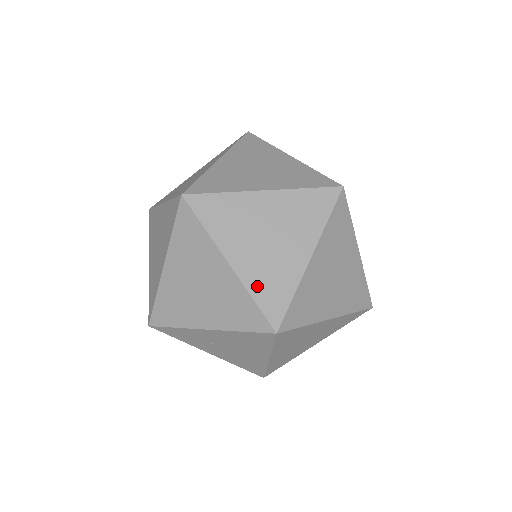
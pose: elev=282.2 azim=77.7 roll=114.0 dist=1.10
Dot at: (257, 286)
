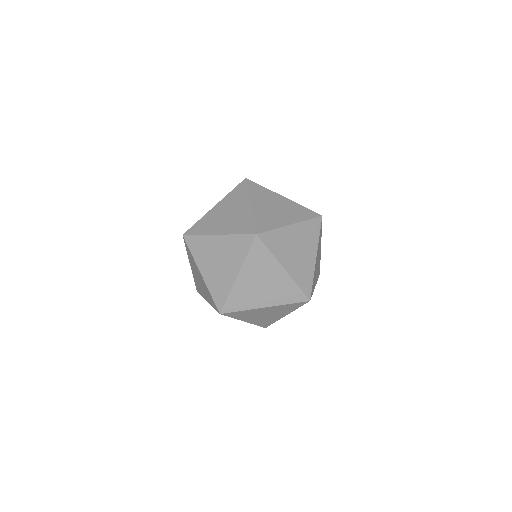
Dot at: (258, 323)
